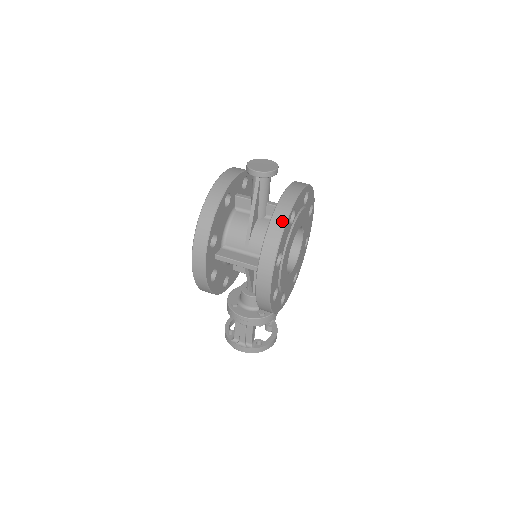
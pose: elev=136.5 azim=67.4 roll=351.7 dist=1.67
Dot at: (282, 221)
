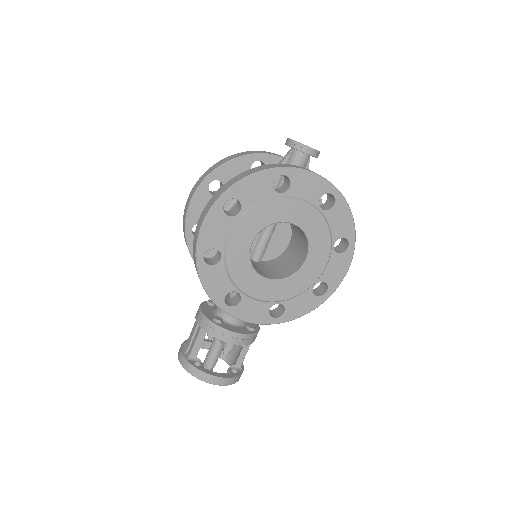
Dot at: (261, 169)
